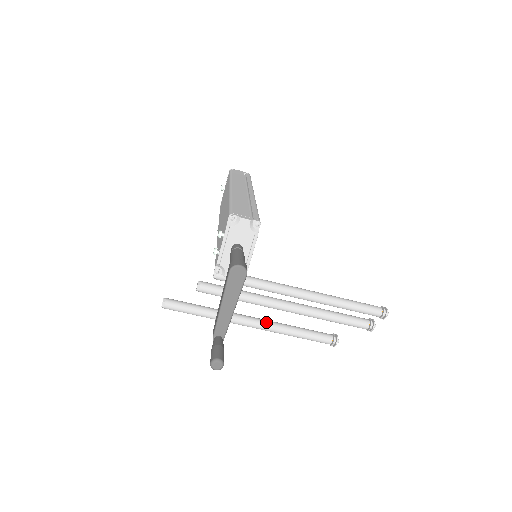
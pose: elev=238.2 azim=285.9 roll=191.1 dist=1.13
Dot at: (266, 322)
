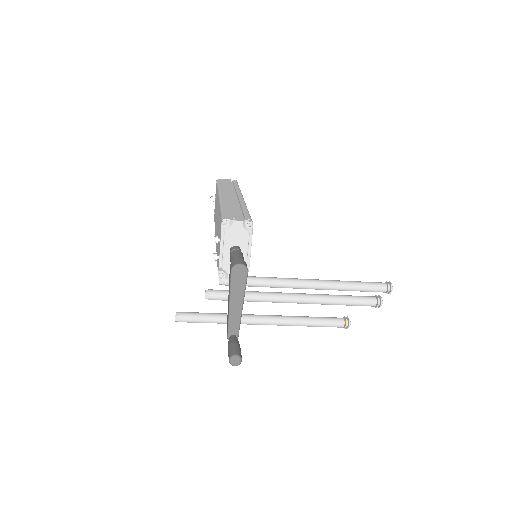
Dot at: (278, 317)
